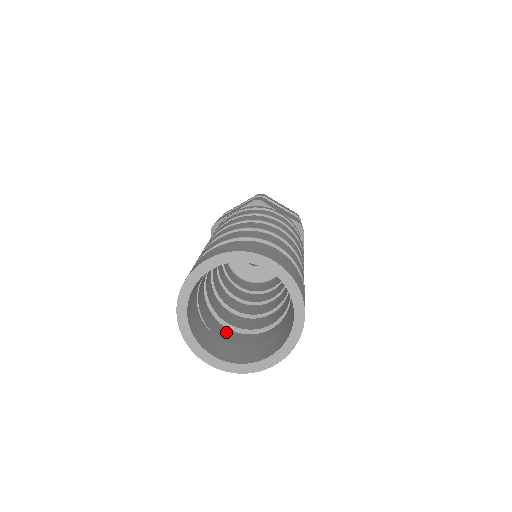
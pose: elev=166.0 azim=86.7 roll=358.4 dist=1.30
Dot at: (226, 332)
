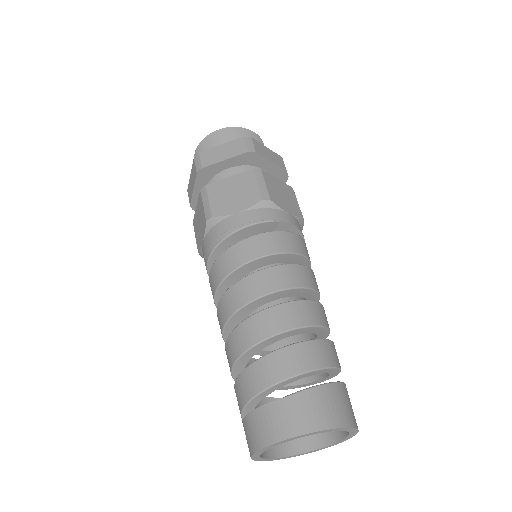
Dot at: occluded
